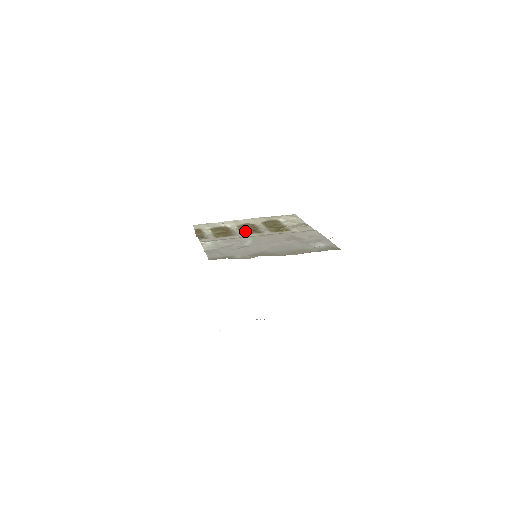
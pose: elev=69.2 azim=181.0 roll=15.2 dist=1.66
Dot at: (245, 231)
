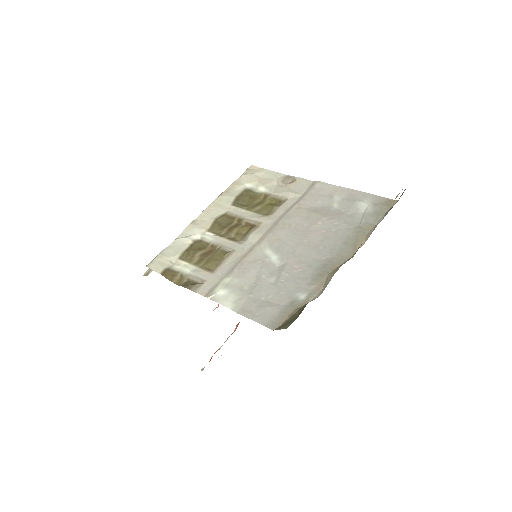
Dot at: (230, 234)
